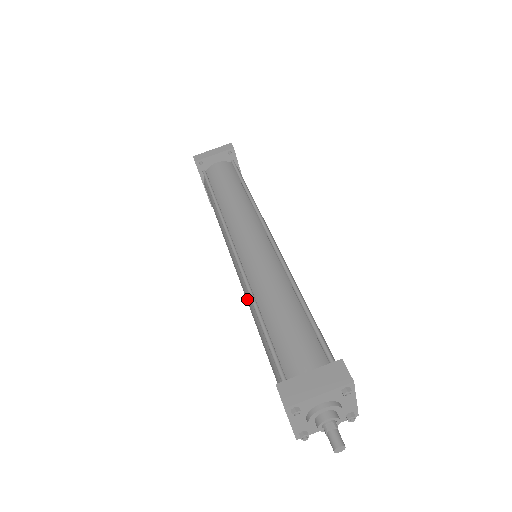
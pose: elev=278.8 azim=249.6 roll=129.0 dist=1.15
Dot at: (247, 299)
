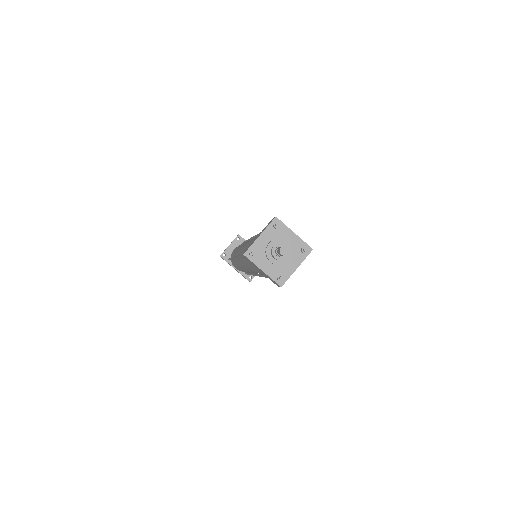
Dot at: (246, 266)
